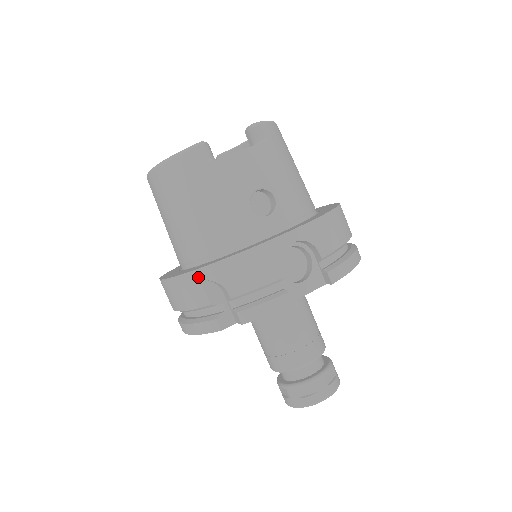
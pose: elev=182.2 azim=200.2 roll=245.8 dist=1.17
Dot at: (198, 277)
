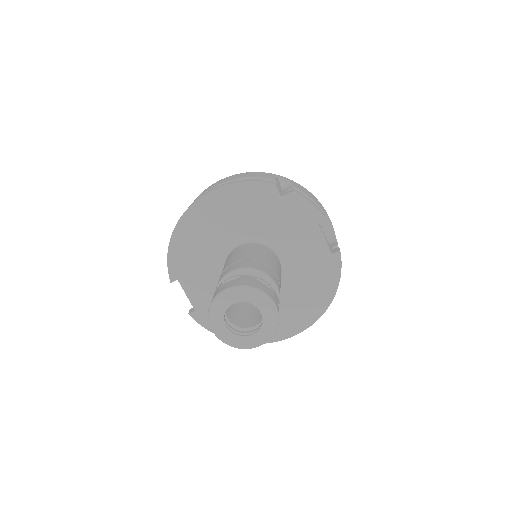
Dot at: (276, 176)
